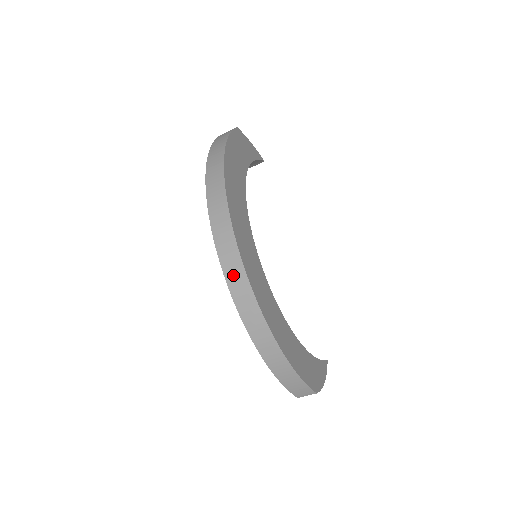
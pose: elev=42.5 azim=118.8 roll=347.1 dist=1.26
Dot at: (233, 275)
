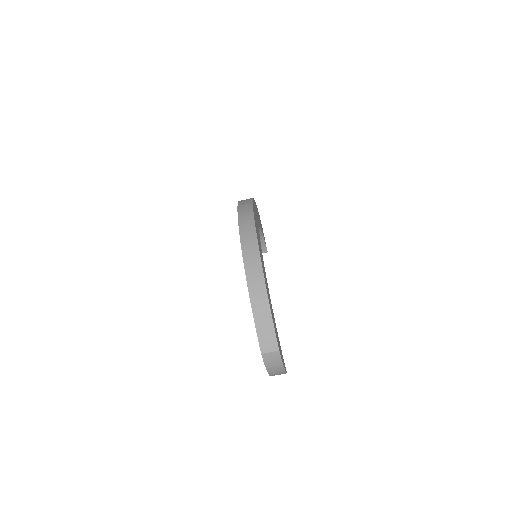
Dot at: (246, 228)
